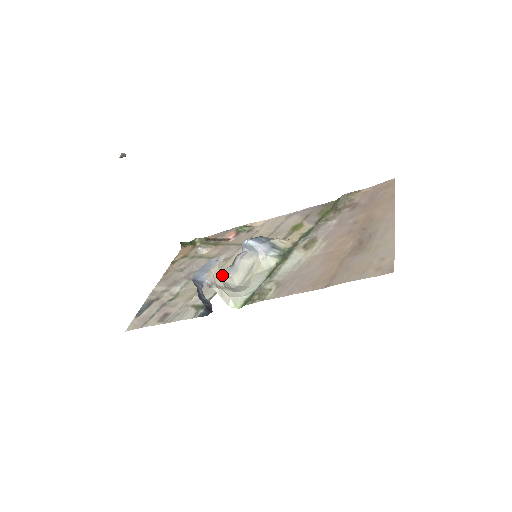
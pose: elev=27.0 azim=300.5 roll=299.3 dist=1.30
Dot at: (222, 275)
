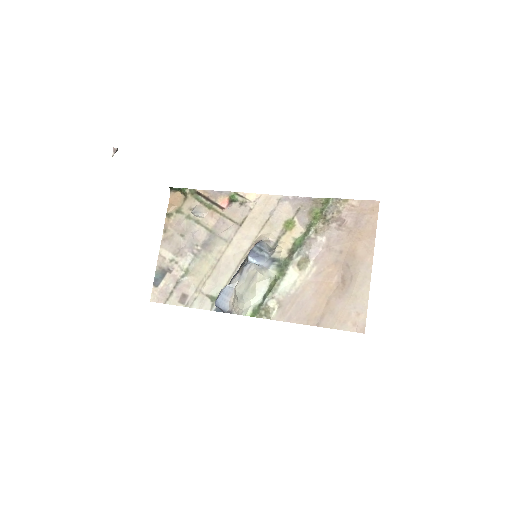
Dot at: occluded
